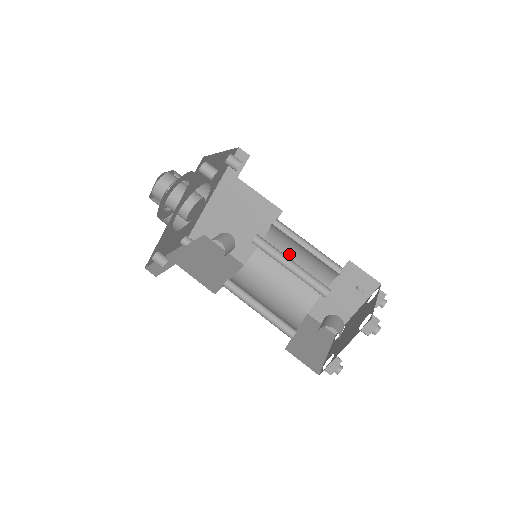
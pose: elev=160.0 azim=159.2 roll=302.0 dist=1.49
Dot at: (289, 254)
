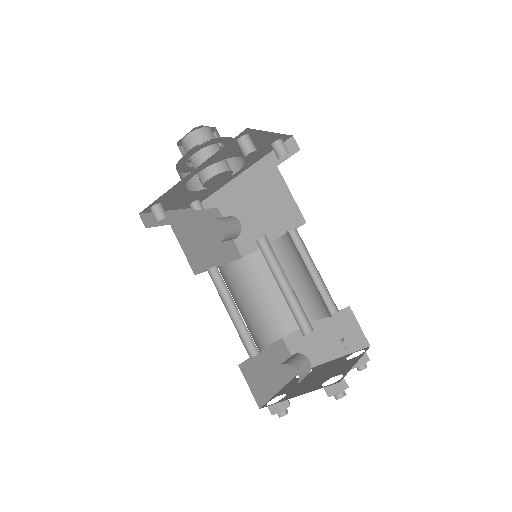
Dot at: (292, 269)
